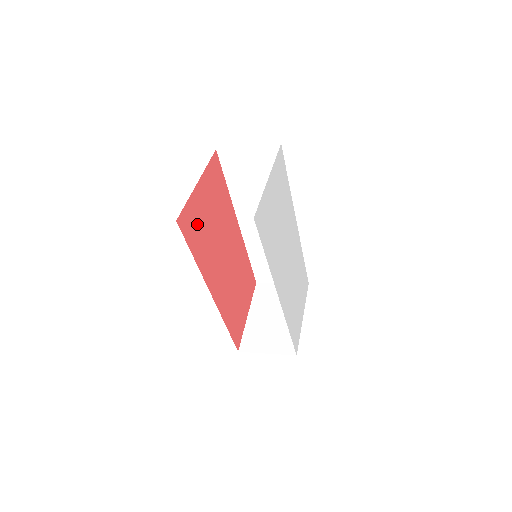
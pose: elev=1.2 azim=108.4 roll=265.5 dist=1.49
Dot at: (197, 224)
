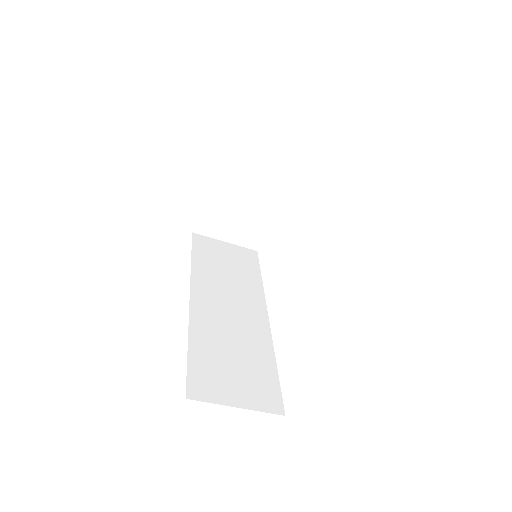
Dot at: occluded
